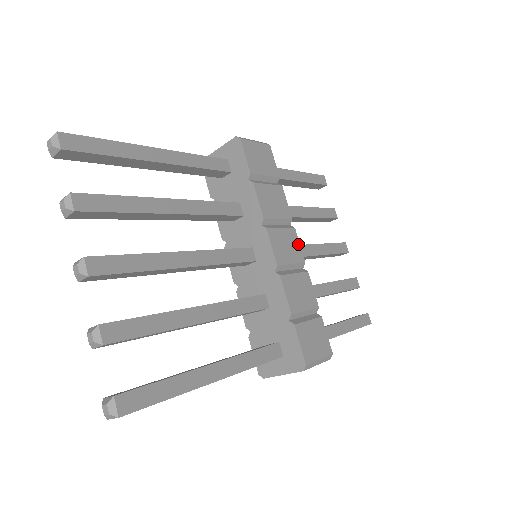
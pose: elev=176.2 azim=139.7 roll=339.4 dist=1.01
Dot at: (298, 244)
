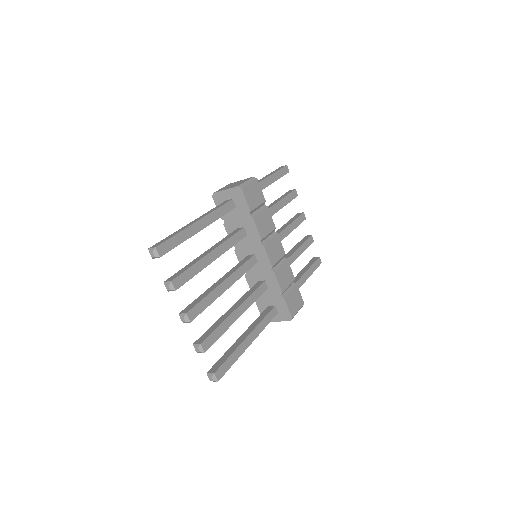
Dot at: (281, 244)
